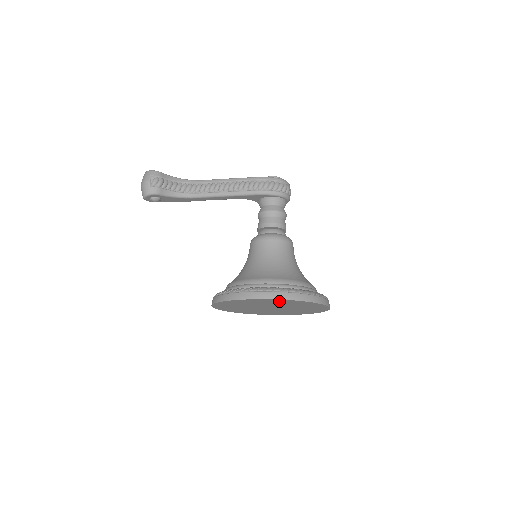
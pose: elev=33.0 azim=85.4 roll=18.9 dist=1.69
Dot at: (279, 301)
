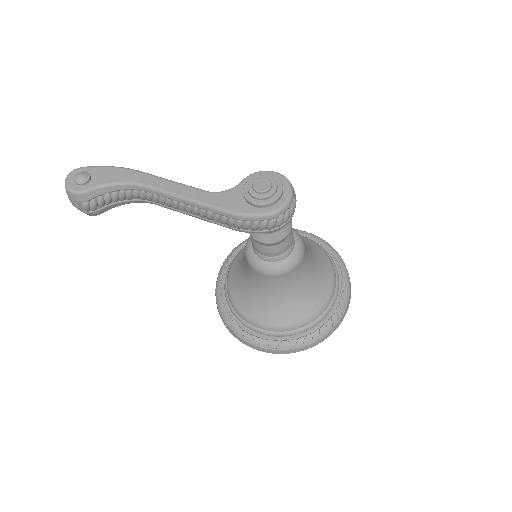
Dot at: occluded
